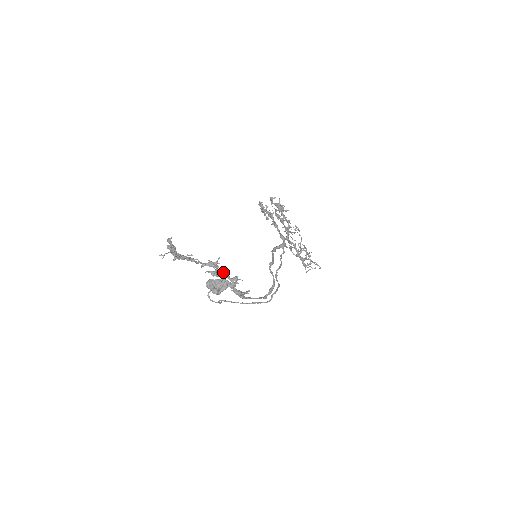
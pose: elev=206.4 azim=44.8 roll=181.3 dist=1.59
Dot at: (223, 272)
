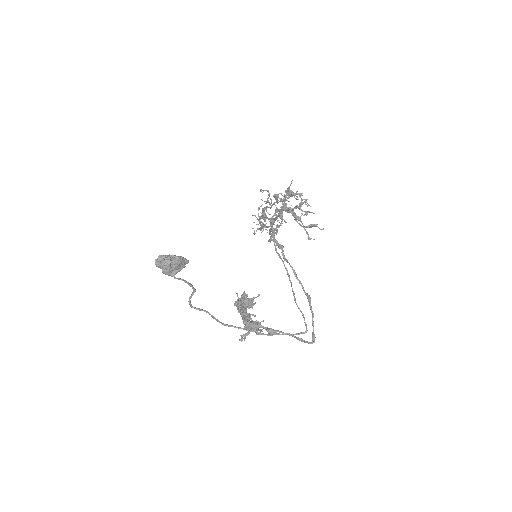
Dot at: occluded
